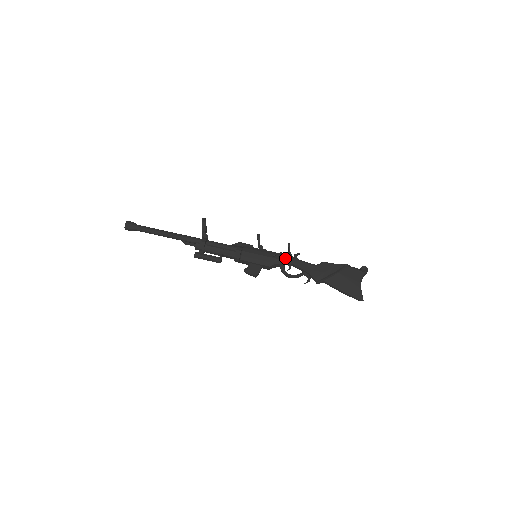
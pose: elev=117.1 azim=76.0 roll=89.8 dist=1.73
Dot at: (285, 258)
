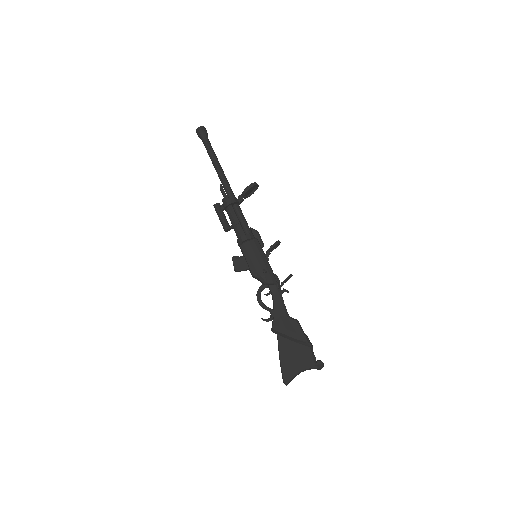
Dot at: (272, 283)
